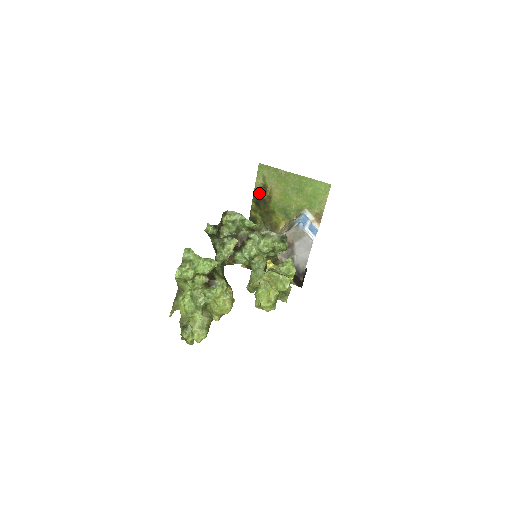
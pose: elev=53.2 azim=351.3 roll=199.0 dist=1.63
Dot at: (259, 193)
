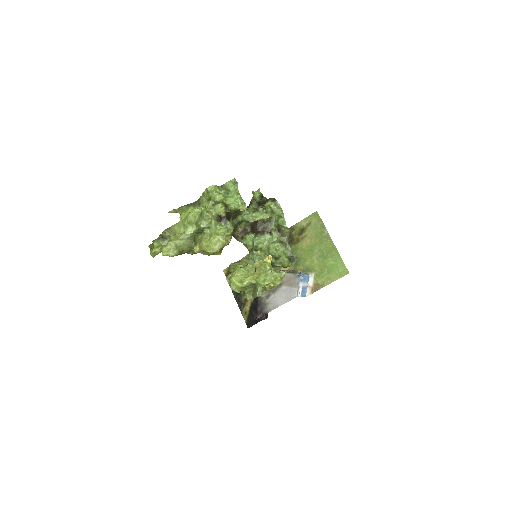
Dot at: (294, 231)
